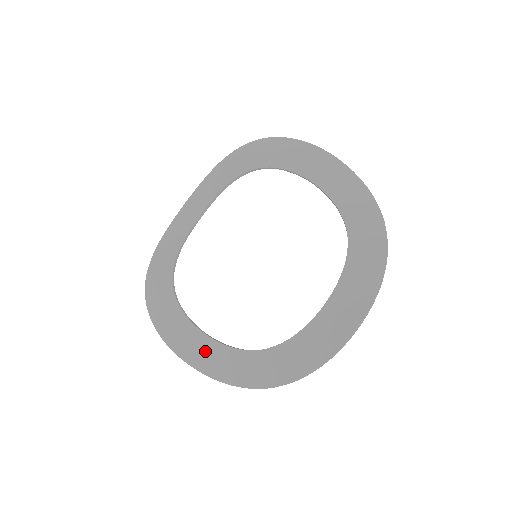
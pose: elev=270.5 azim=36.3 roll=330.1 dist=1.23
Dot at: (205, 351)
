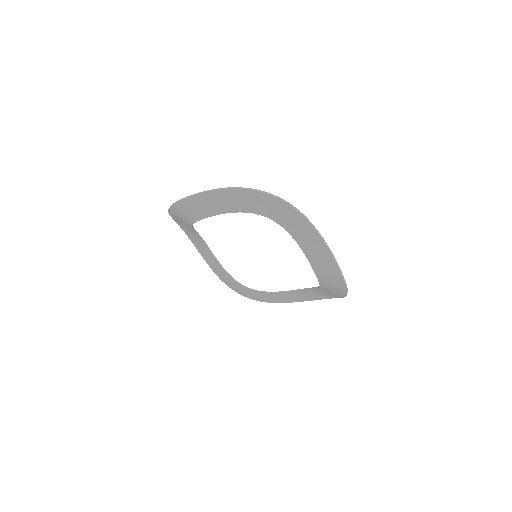
Dot at: (290, 297)
